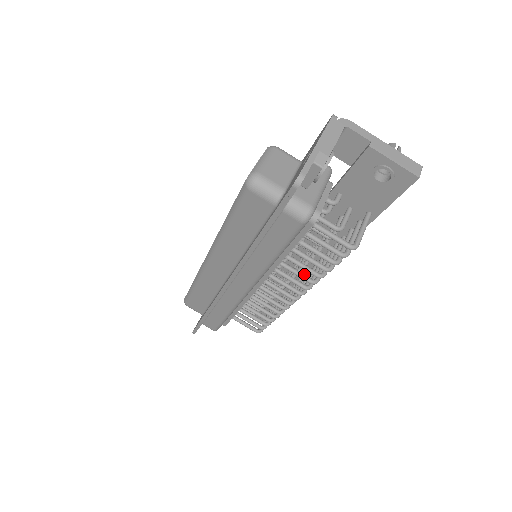
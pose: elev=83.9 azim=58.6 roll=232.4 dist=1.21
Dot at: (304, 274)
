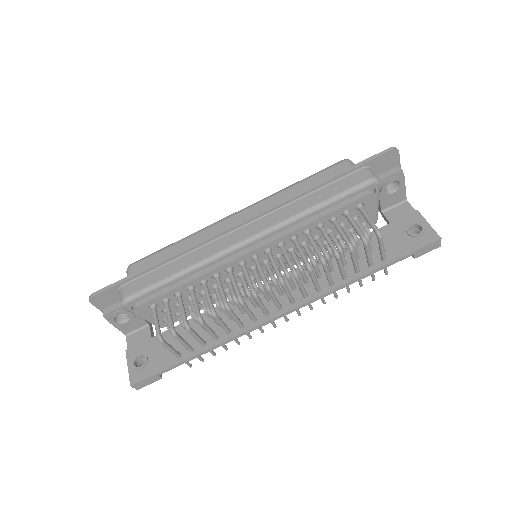
Dot at: (268, 311)
